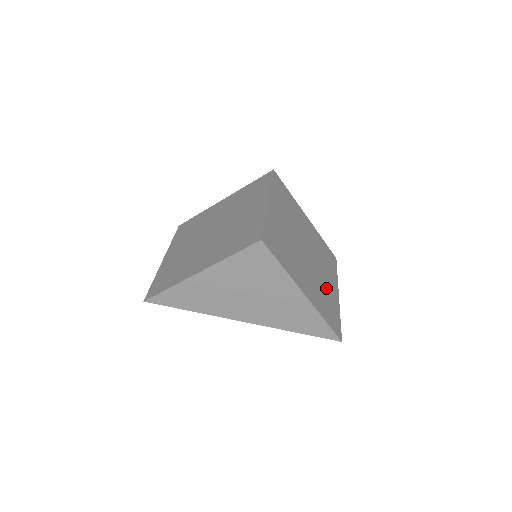
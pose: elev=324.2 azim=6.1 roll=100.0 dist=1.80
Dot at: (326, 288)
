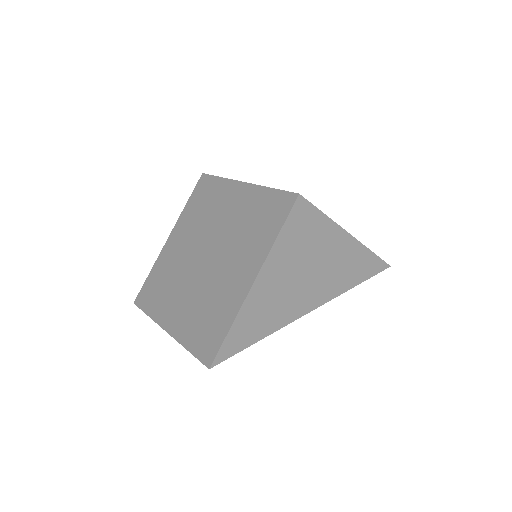
Dot at: occluded
